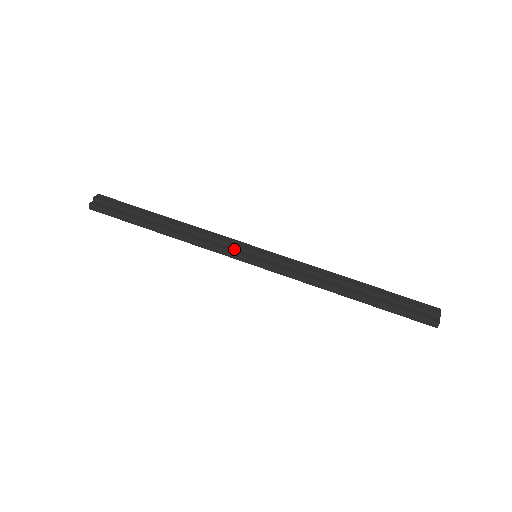
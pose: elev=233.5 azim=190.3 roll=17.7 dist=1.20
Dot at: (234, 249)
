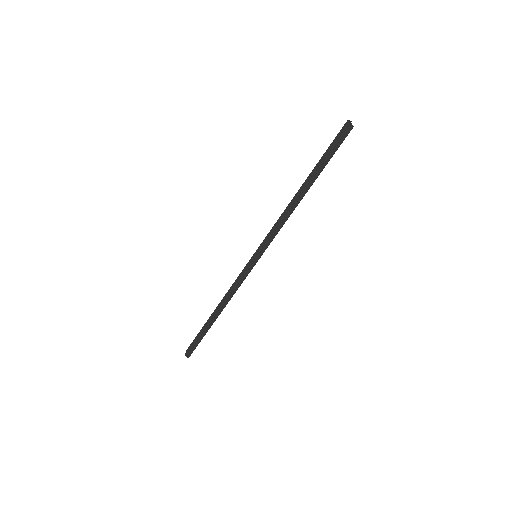
Dot at: (245, 270)
